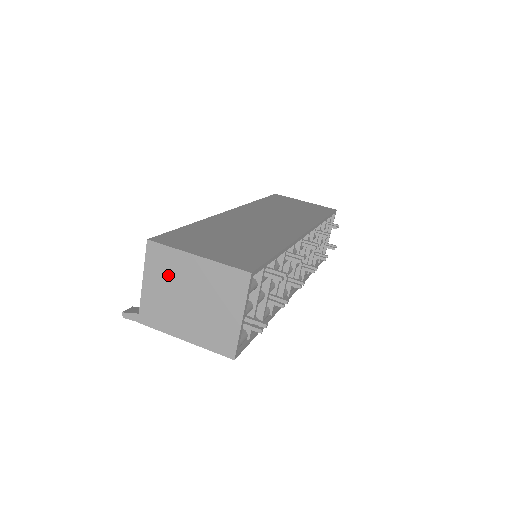
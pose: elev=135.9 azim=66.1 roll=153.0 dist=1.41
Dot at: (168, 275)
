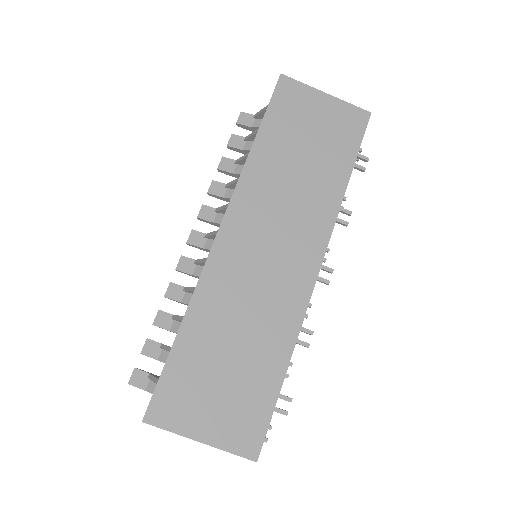
Dot at: occluded
